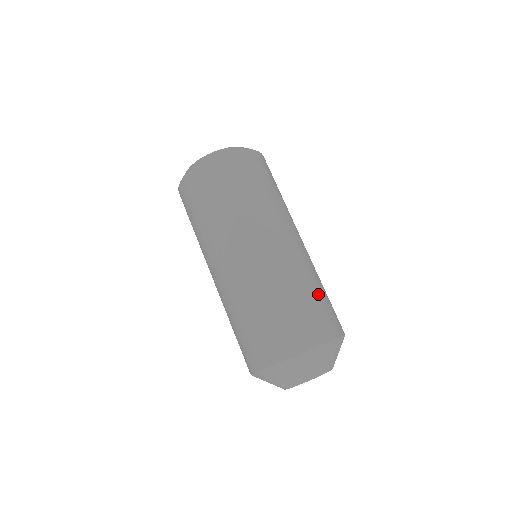
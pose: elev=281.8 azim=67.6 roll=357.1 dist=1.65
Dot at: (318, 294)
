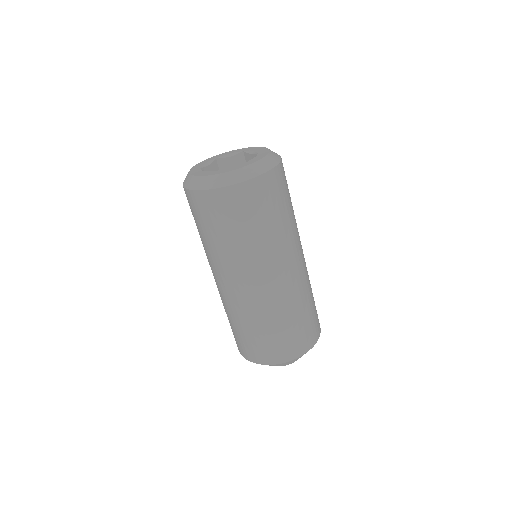
Dot at: (306, 314)
